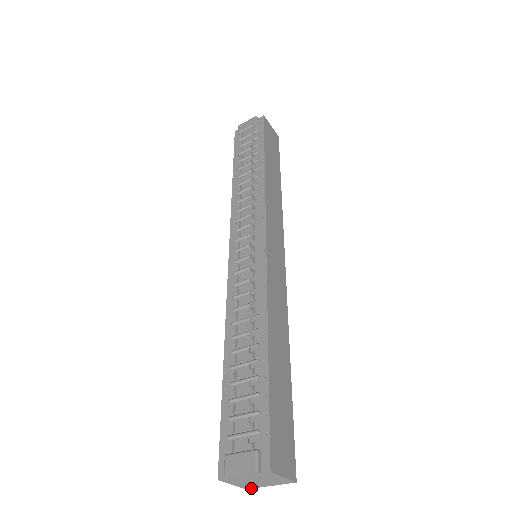
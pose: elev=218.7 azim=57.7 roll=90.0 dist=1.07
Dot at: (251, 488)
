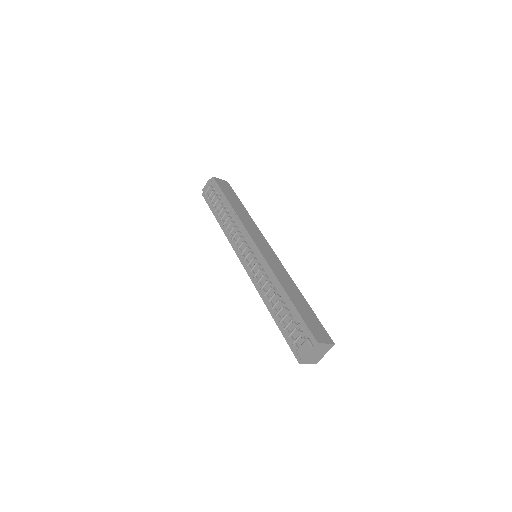
Dot at: occluded
